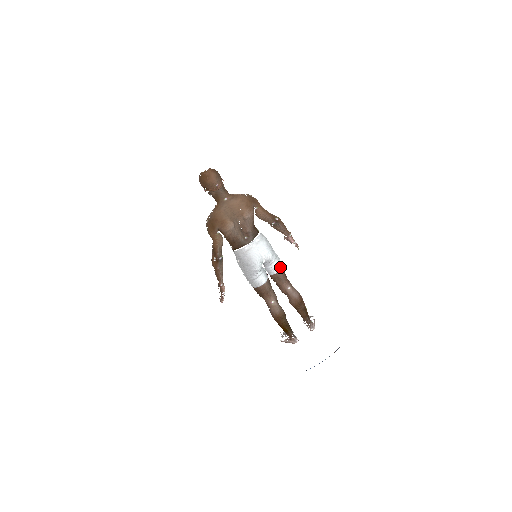
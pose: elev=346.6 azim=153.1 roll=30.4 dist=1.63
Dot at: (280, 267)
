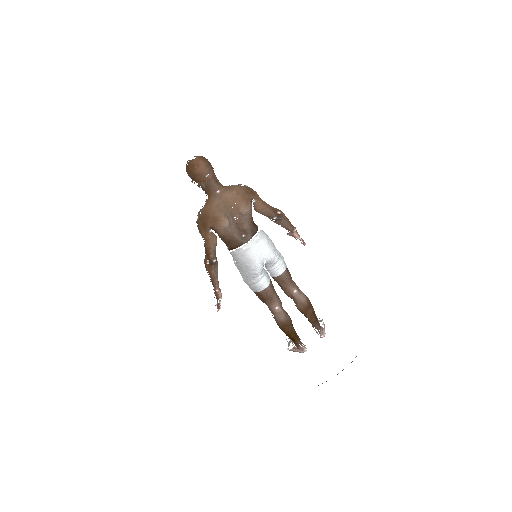
Dot at: (284, 268)
